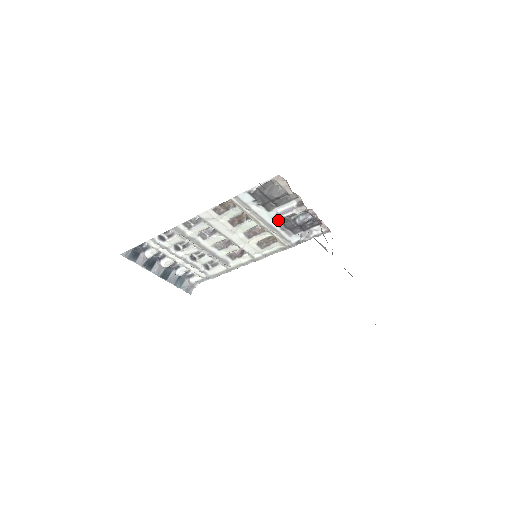
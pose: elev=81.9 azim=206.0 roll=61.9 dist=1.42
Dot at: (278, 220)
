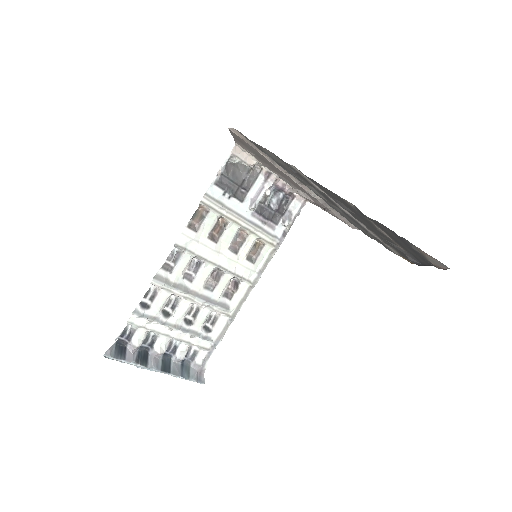
Dot at: (255, 212)
